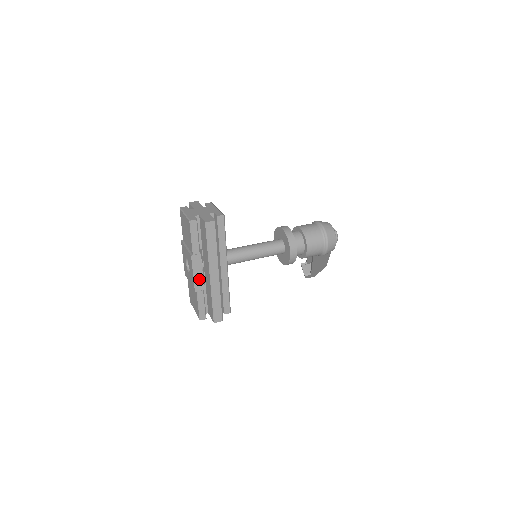
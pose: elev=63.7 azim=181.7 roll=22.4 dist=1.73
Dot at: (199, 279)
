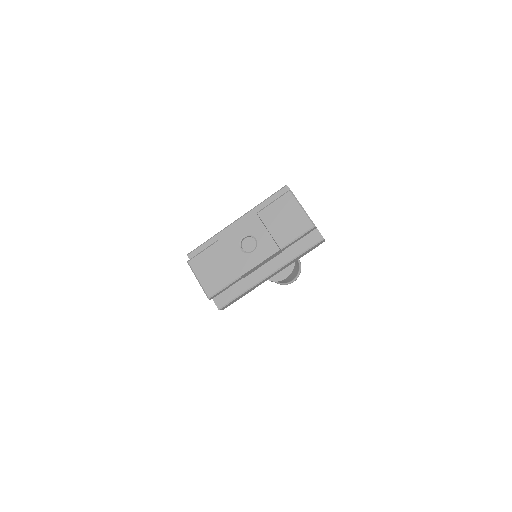
Dot at: (255, 268)
